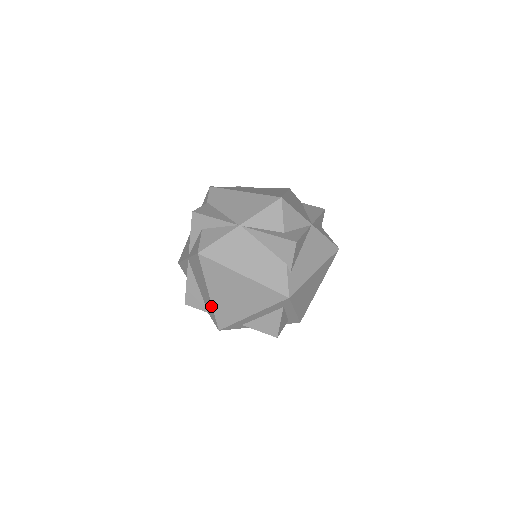
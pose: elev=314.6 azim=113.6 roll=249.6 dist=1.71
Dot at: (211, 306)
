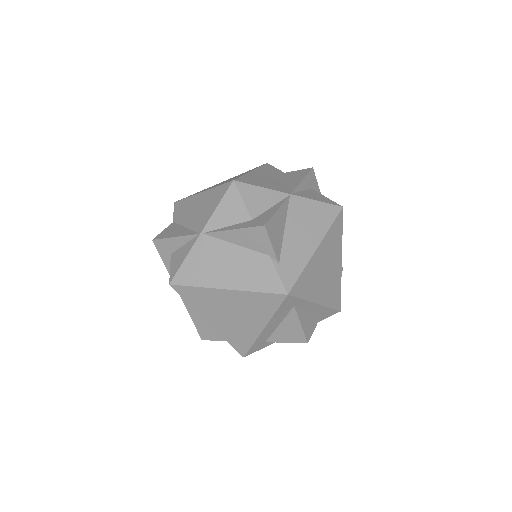
Dot at: (220, 334)
